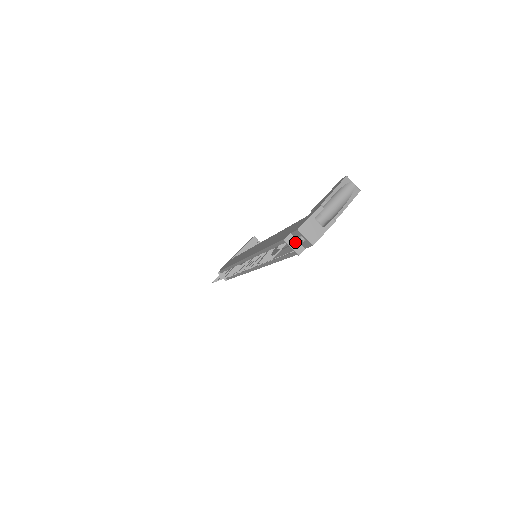
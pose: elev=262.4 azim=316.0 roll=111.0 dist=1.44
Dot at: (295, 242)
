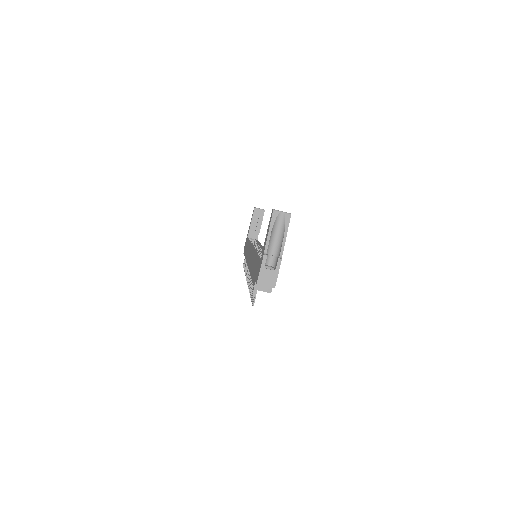
Dot at: (262, 286)
